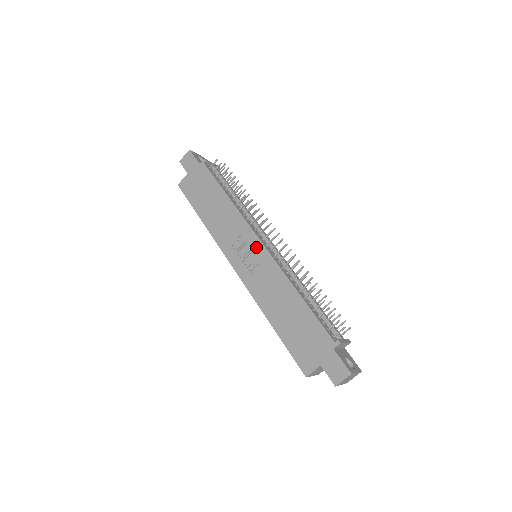
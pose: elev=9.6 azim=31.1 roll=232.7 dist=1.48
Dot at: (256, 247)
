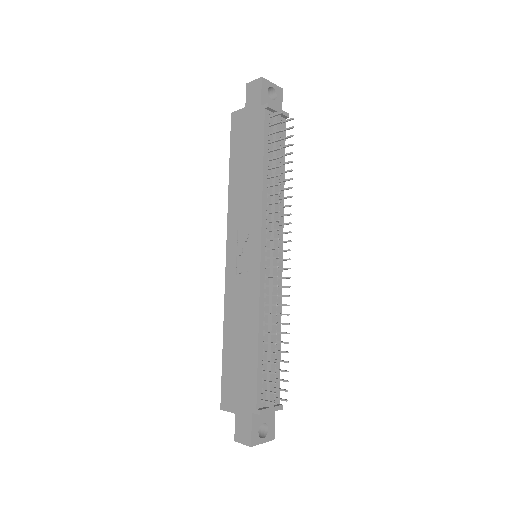
Dot at: (254, 254)
